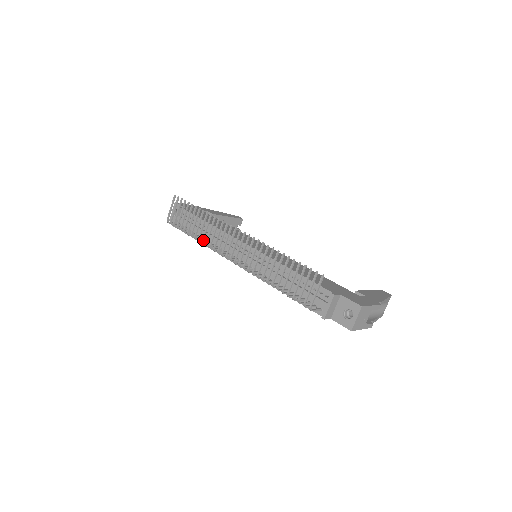
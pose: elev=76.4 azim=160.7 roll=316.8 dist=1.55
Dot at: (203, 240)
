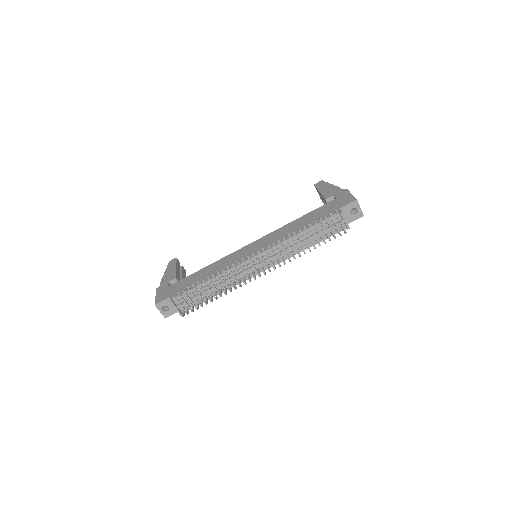
Dot at: (230, 290)
